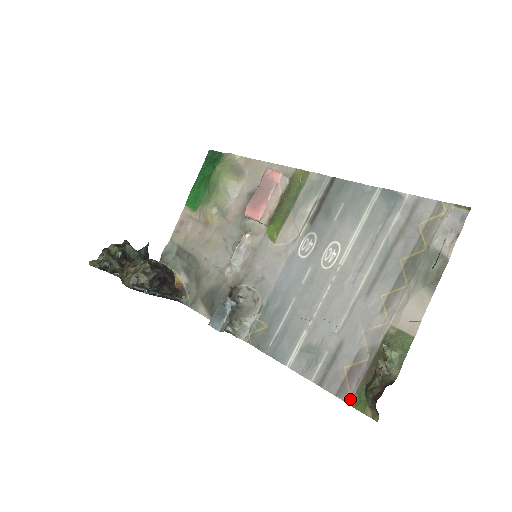
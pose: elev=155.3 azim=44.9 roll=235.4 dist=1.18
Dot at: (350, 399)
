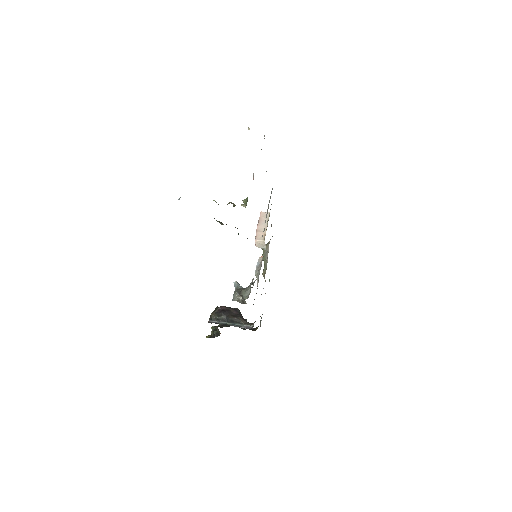
Dot at: occluded
